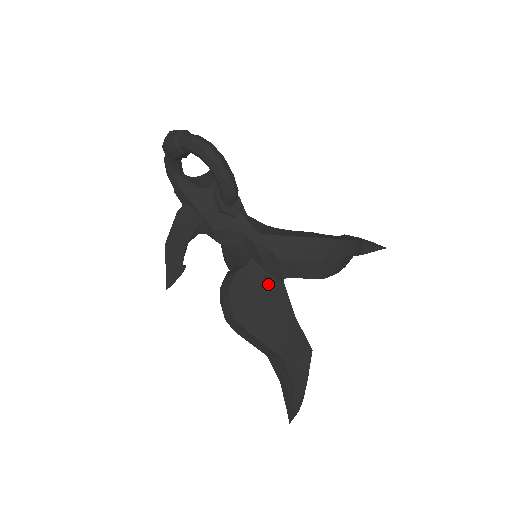
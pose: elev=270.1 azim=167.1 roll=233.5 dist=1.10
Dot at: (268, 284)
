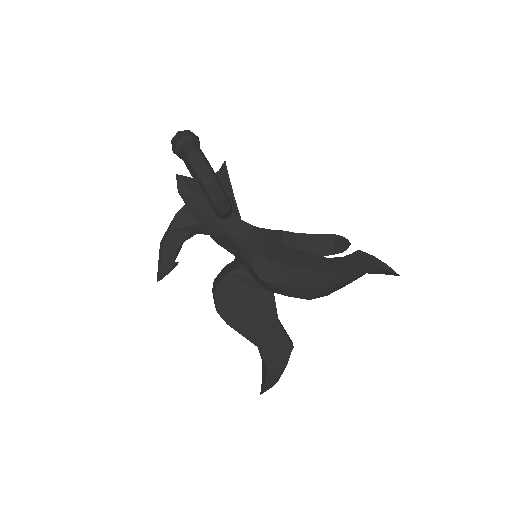
Dot at: (257, 289)
